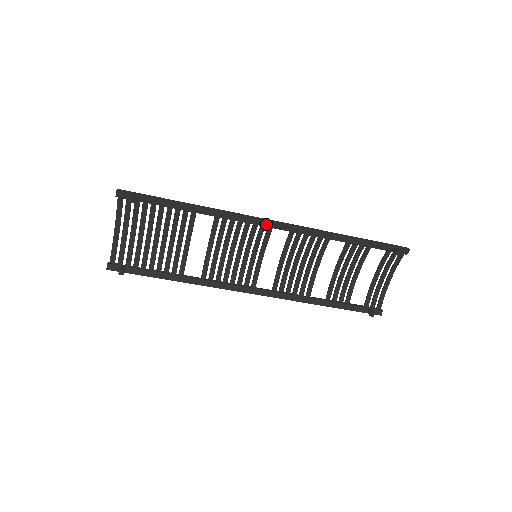
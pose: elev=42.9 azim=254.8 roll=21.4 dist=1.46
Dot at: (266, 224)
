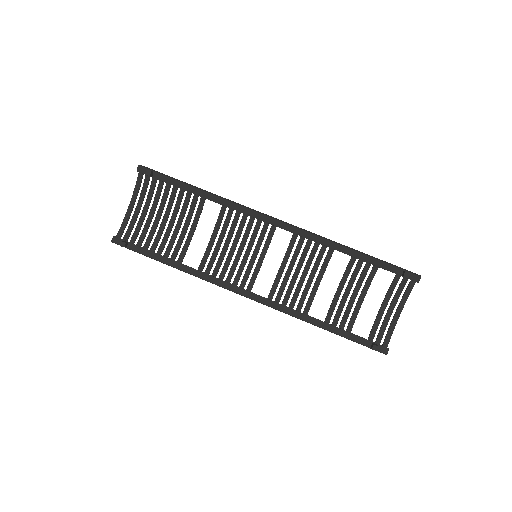
Dot at: (270, 220)
